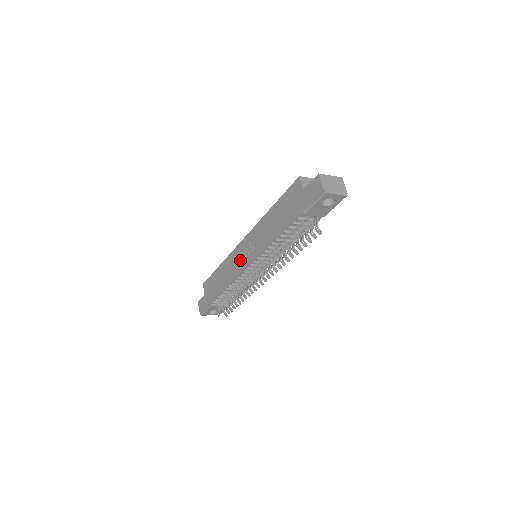
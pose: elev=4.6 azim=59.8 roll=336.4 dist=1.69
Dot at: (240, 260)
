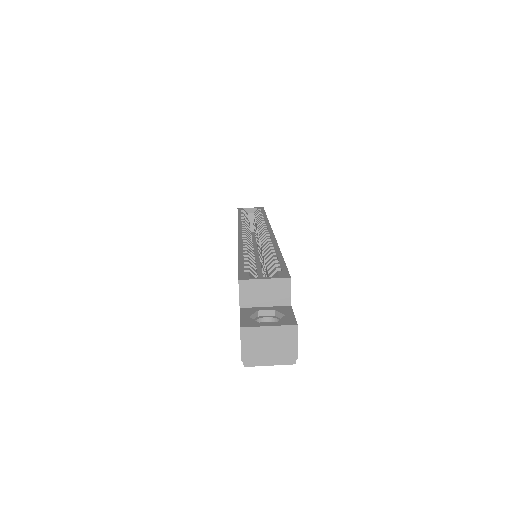
Dot at: occluded
